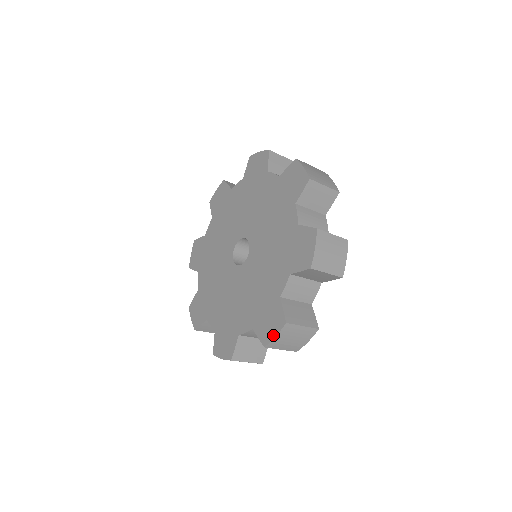
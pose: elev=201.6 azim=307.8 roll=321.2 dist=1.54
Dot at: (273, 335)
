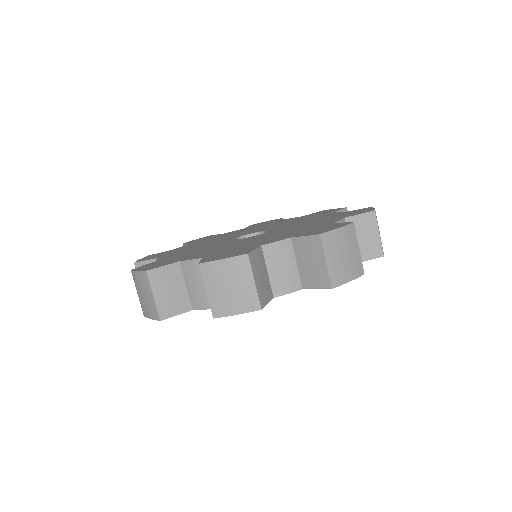
Dot at: (334, 228)
